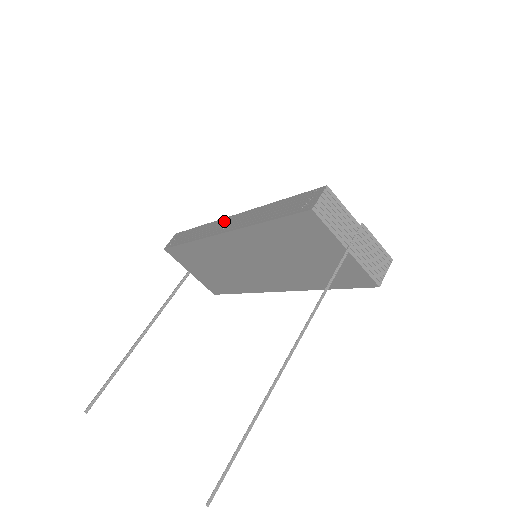
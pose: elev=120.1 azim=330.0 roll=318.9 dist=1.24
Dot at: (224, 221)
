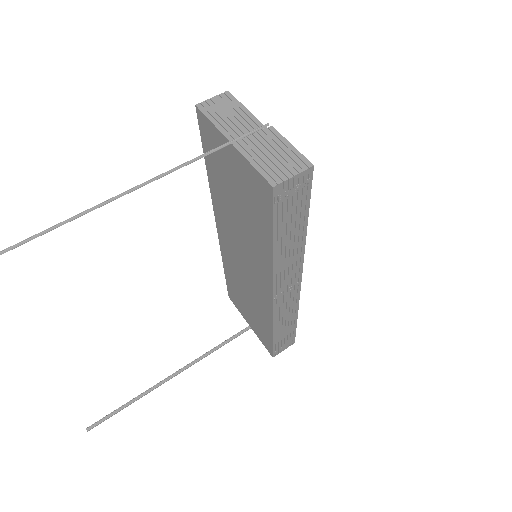
Dot at: occluded
